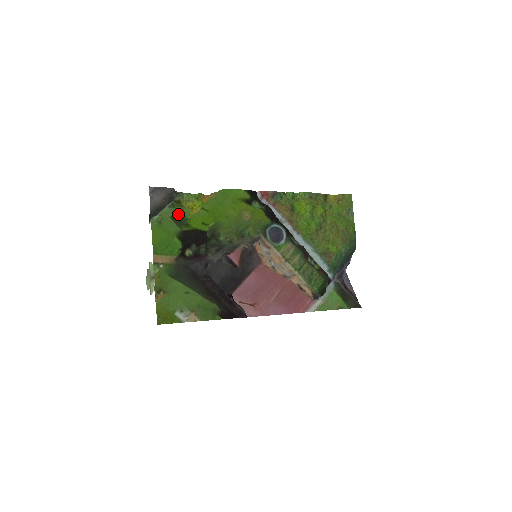
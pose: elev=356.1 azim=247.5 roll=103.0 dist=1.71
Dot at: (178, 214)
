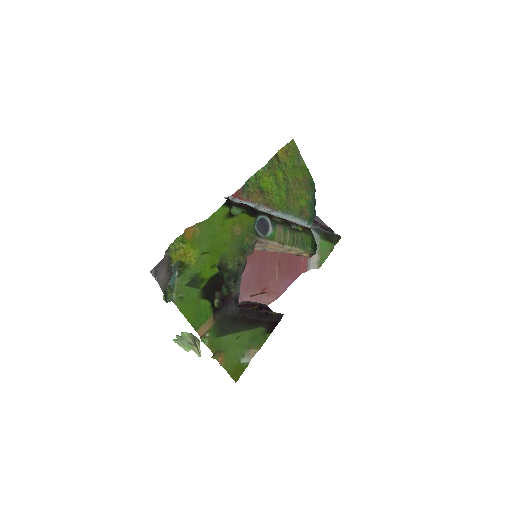
Dot at: (189, 277)
